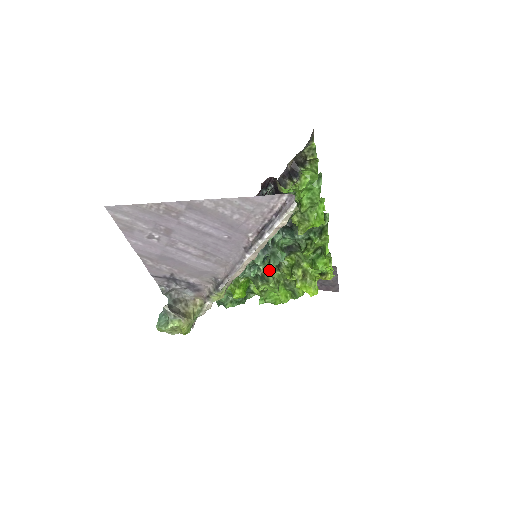
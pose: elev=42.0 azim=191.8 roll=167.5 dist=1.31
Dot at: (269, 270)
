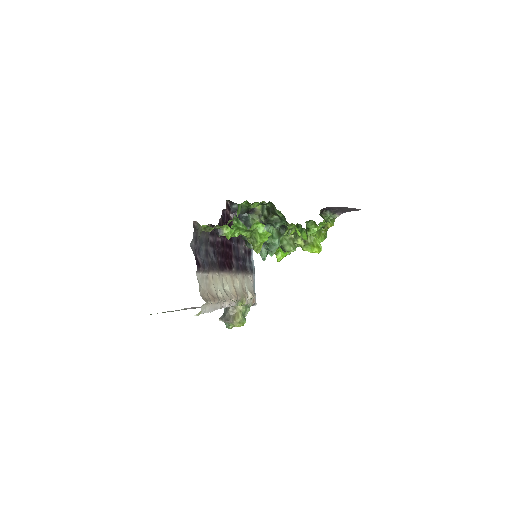
Dot at: (284, 241)
